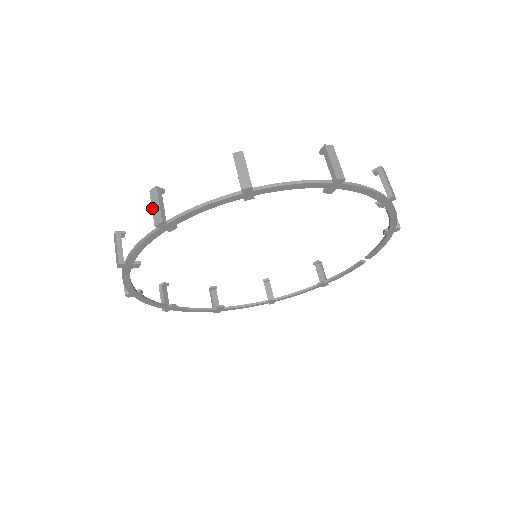
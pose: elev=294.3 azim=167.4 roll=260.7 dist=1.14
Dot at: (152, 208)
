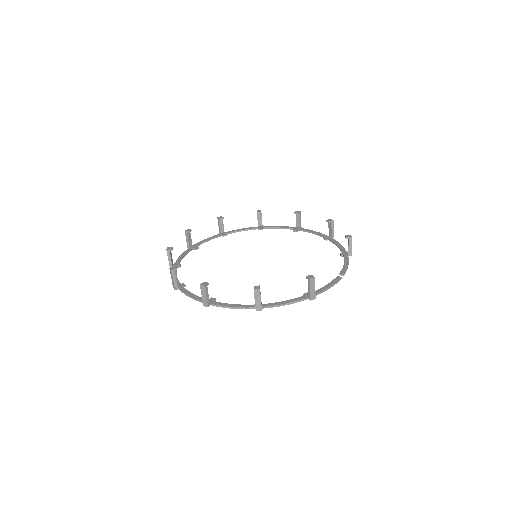
Dot at: occluded
